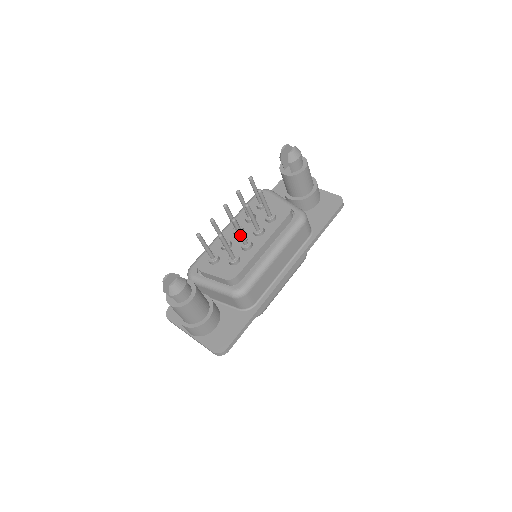
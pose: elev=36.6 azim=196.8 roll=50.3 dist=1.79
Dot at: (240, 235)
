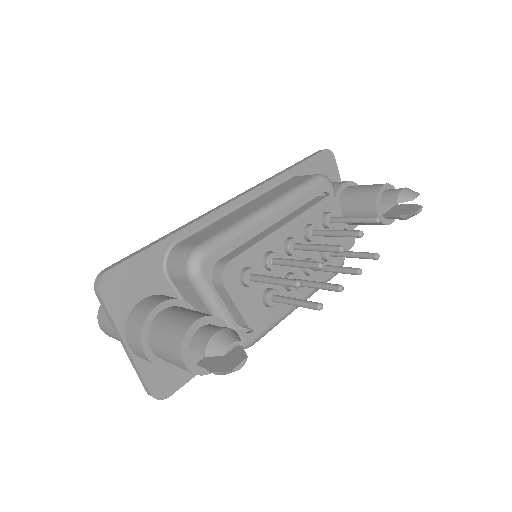
Dot at: (312, 287)
